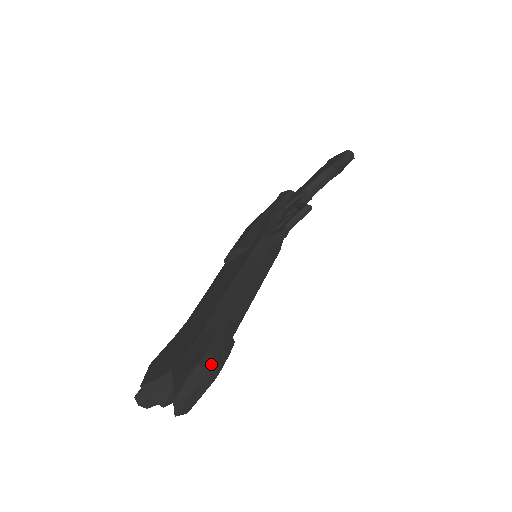
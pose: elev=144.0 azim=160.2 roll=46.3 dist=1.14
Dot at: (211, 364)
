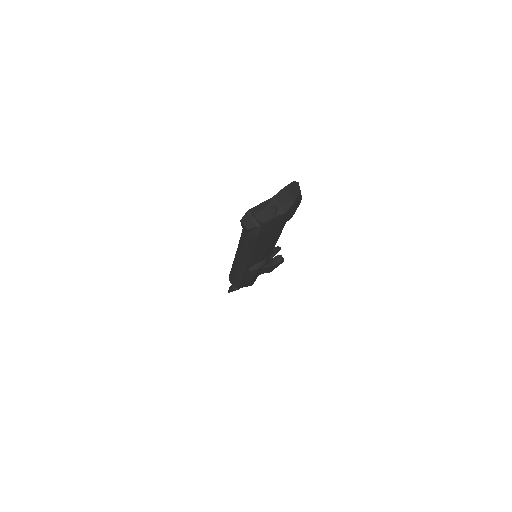
Dot at: occluded
